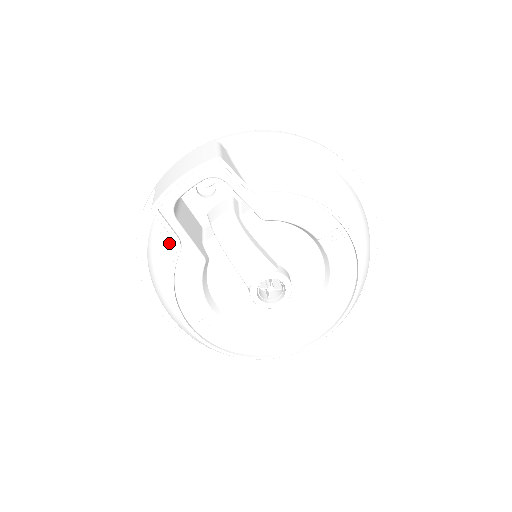
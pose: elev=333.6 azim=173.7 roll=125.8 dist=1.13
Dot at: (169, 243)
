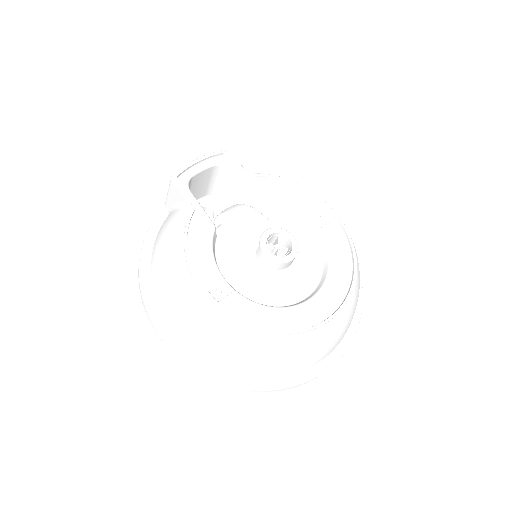
Dot at: (182, 212)
